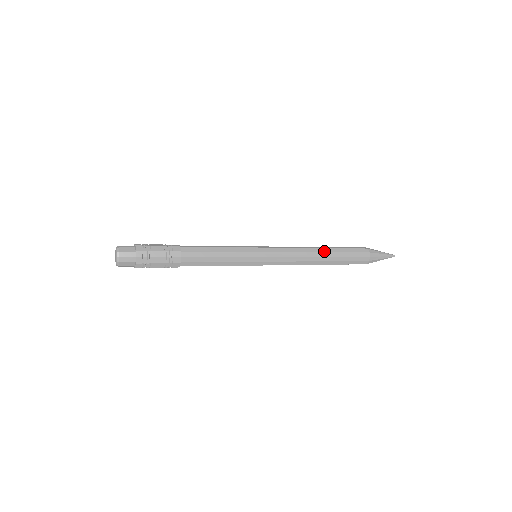
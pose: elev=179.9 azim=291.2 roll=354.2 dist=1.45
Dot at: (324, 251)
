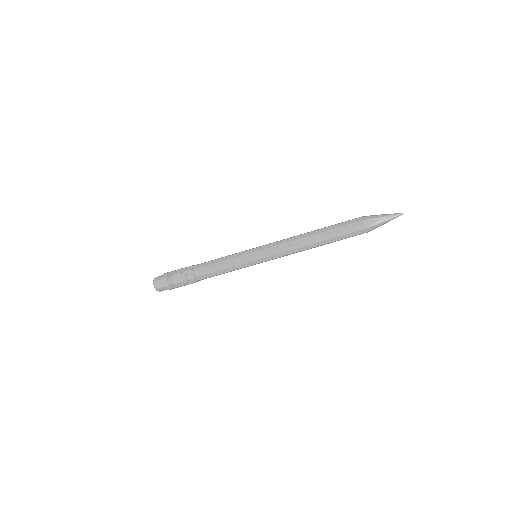
Dot at: (314, 234)
